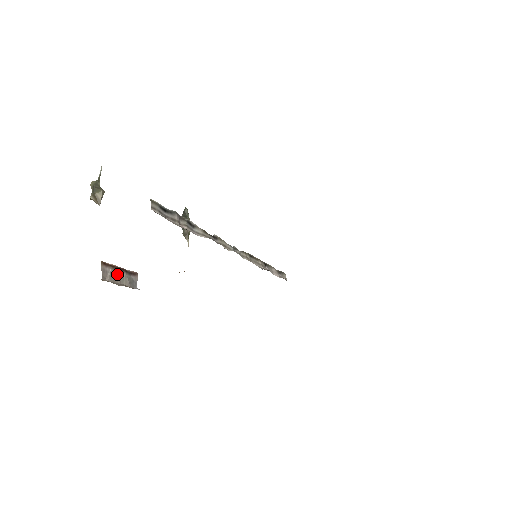
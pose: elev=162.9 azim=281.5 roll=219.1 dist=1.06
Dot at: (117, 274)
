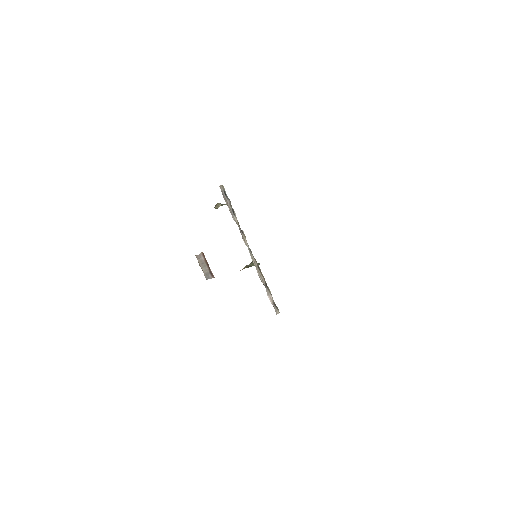
Dot at: (204, 264)
